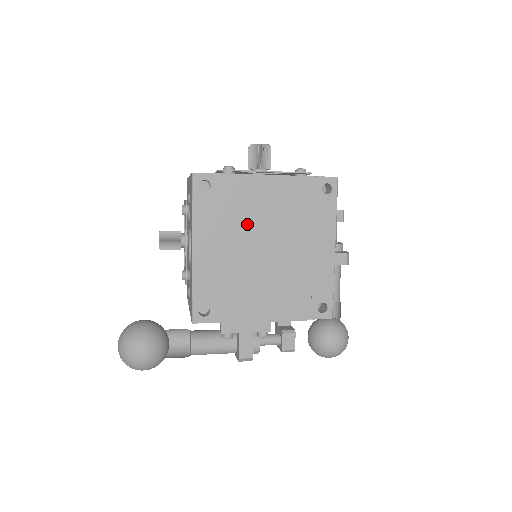
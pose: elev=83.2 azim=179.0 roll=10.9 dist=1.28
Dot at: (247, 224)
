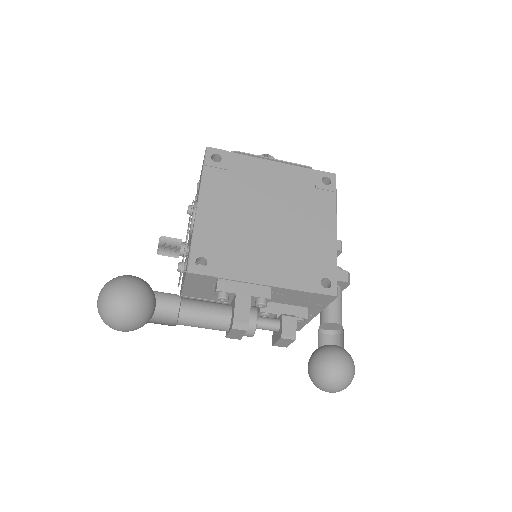
Dot at: (252, 194)
